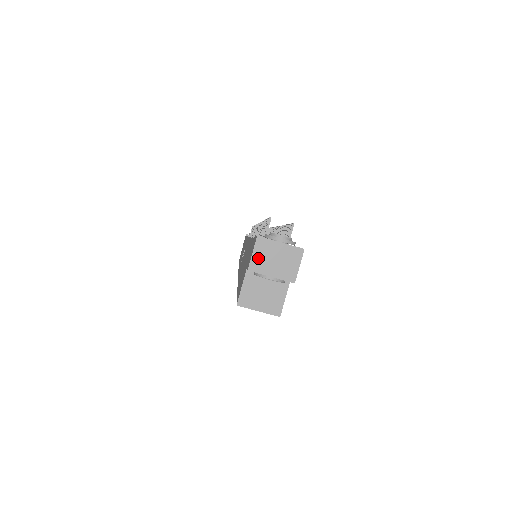
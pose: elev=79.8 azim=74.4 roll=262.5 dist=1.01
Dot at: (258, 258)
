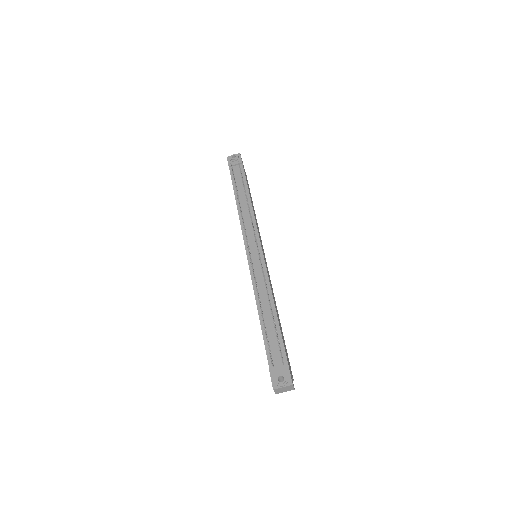
Dot at: (277, 392)
